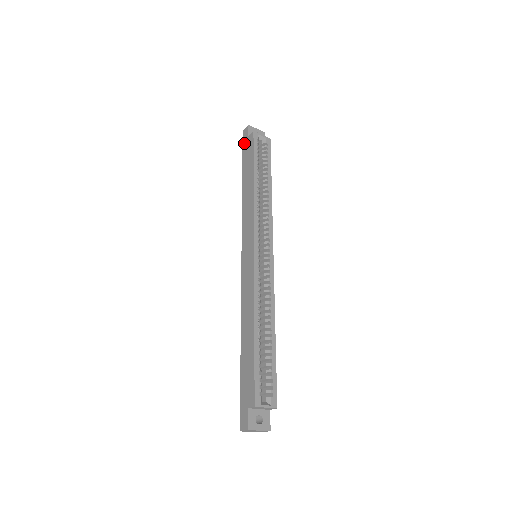
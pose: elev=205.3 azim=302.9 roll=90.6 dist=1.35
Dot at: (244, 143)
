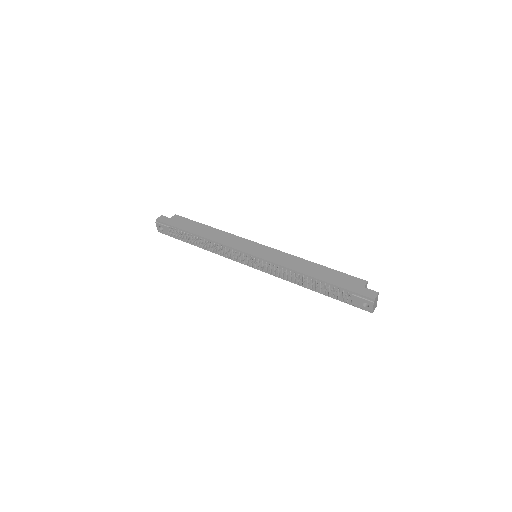
Dot at: (168, 222)
